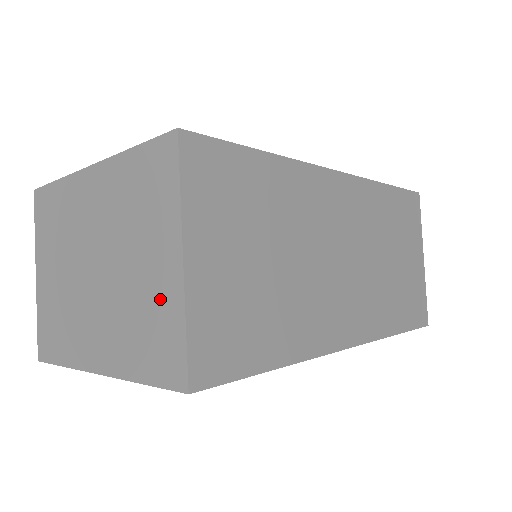
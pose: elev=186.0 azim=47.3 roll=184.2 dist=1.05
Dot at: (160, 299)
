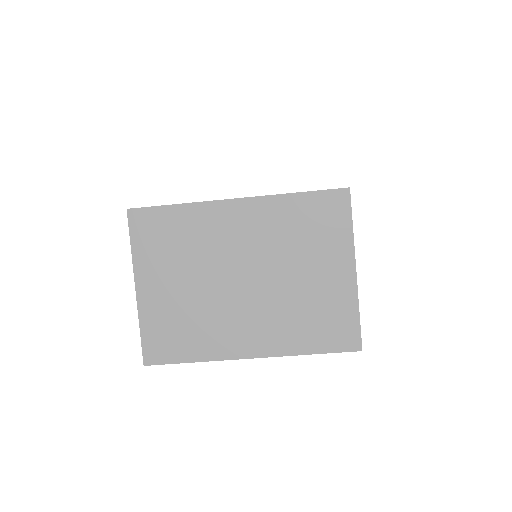
Dot at: (333, 296)
